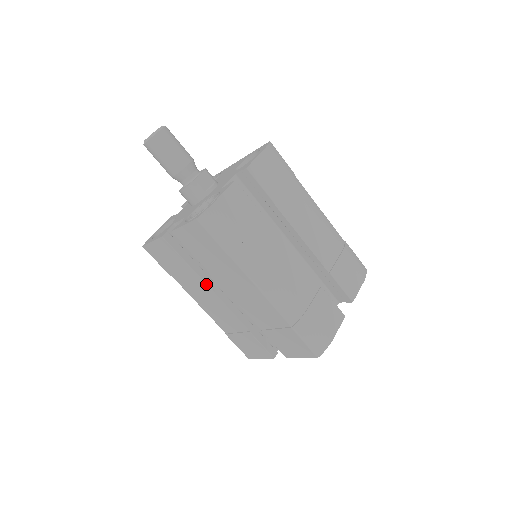
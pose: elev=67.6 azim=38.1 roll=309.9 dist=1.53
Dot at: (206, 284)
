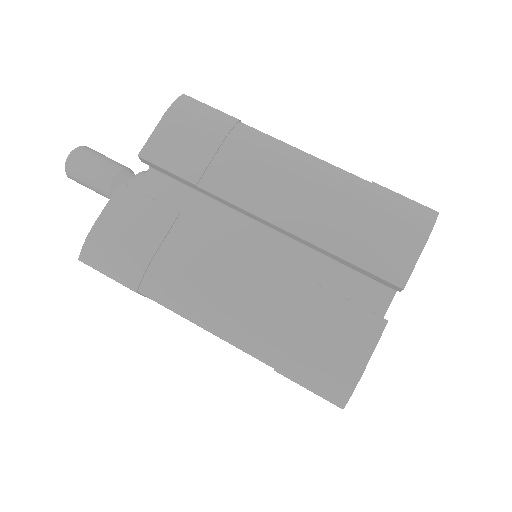
Dot at: occluded
